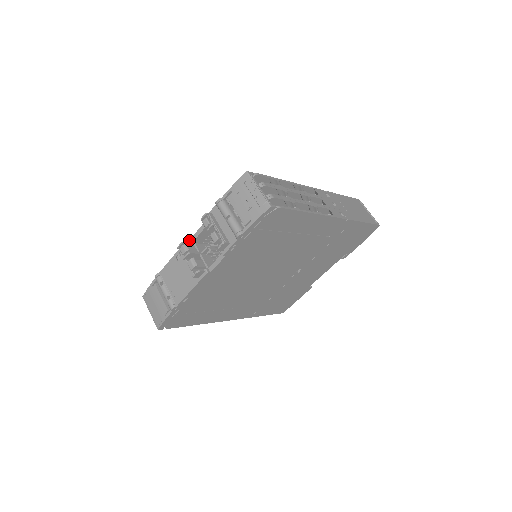
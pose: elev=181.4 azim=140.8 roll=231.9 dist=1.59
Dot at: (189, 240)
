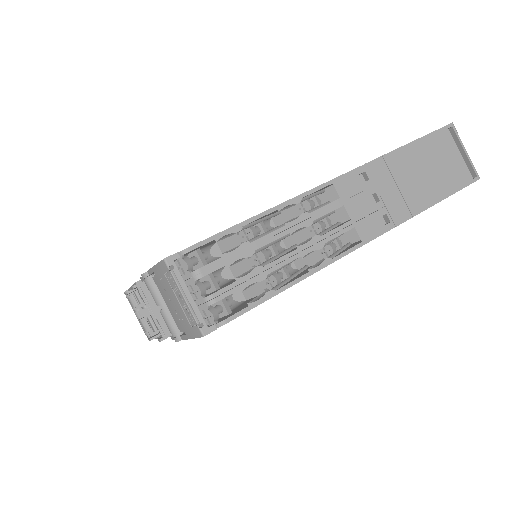
Dot at: occluded
